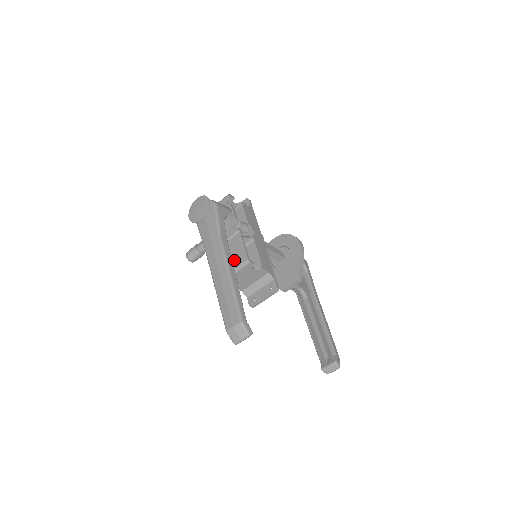
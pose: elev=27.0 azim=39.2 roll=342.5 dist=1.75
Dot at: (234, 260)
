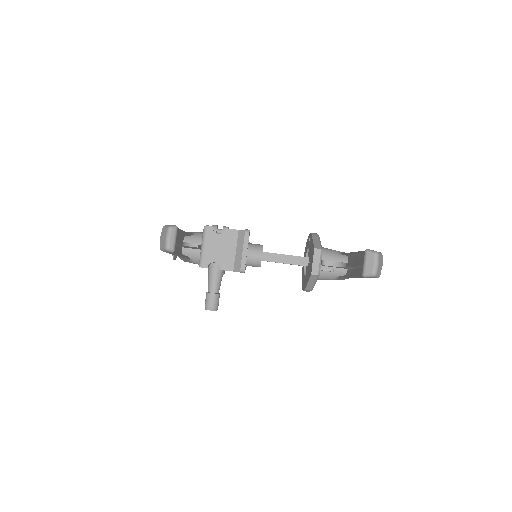
Dot at: occluded
